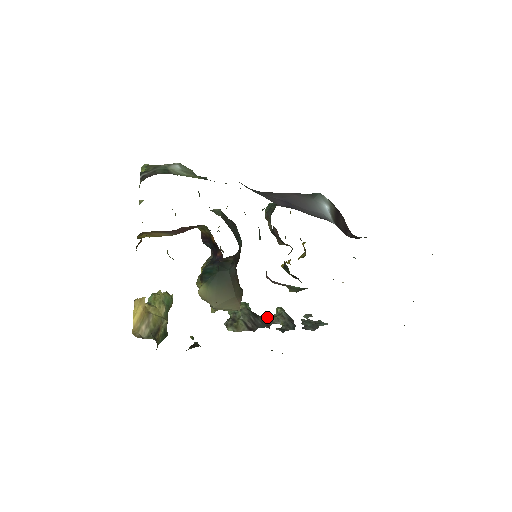
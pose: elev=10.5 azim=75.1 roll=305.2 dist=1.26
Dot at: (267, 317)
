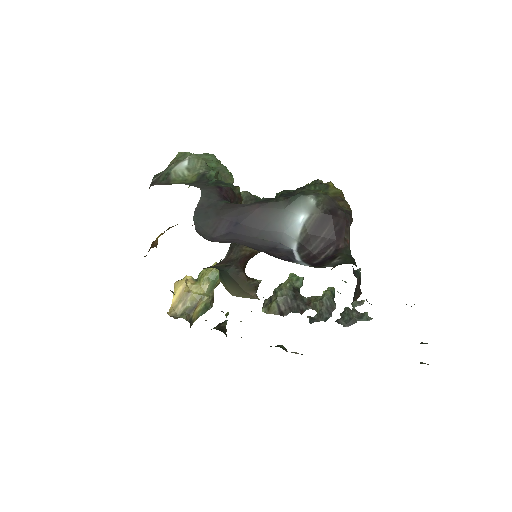
Dot at: (309, 299)
